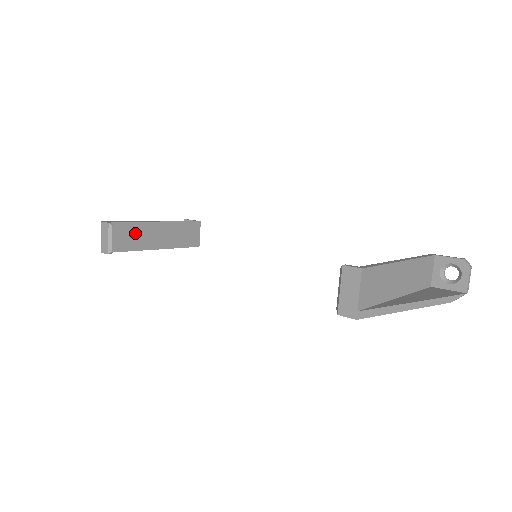
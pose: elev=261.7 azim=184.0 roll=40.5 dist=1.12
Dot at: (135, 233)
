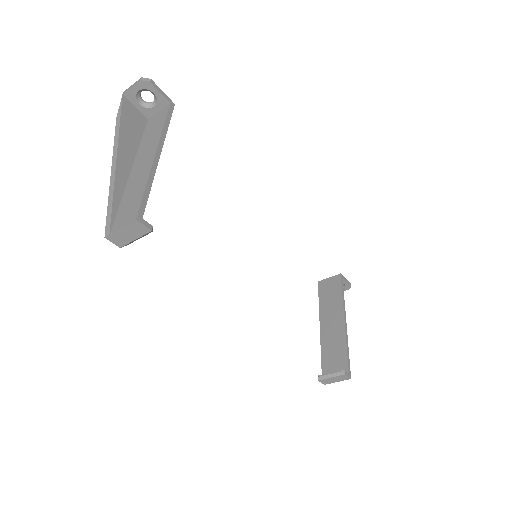
Dot at: occluded
